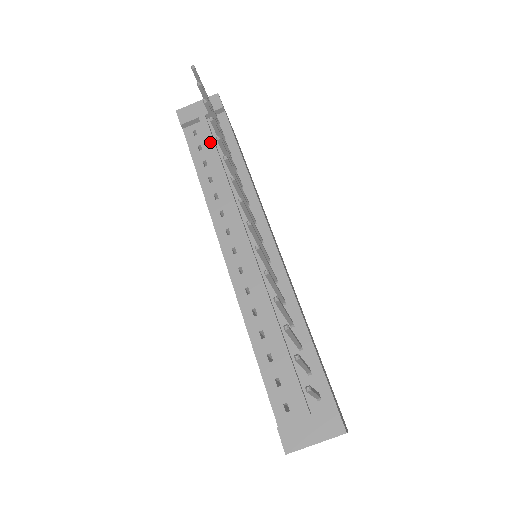
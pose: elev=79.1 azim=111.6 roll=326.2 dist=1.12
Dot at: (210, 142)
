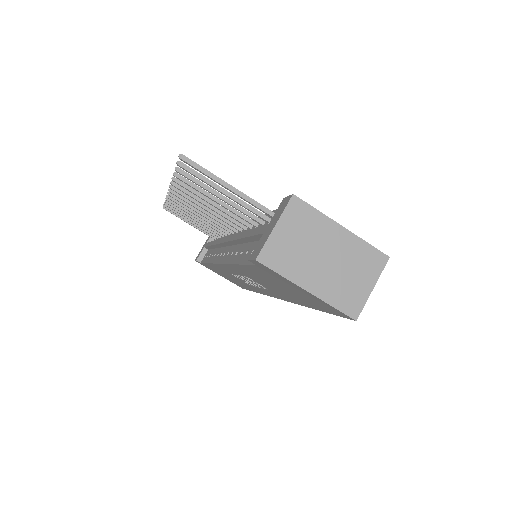
Dot at: (209, 244)
